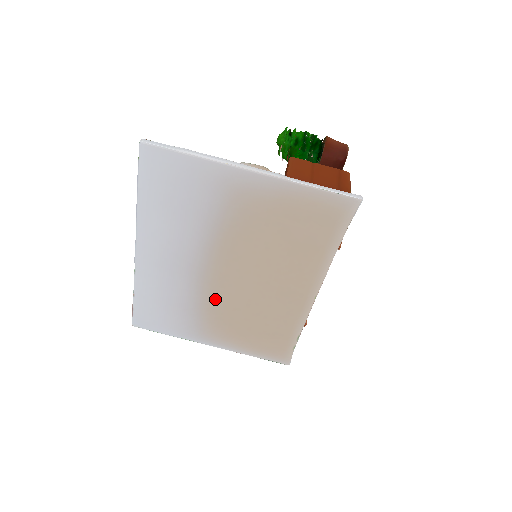
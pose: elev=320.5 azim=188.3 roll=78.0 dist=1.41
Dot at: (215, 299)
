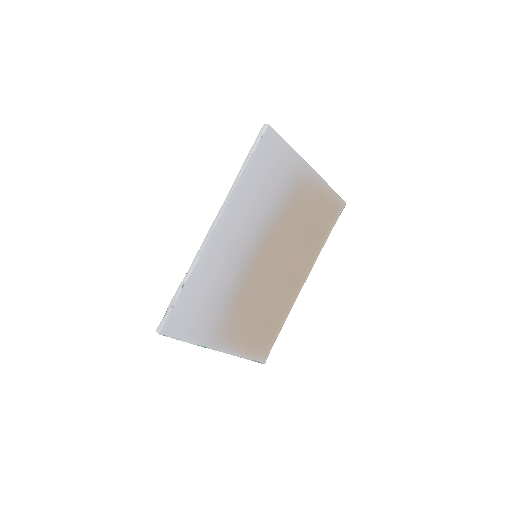
Dot at: (247, 288)
